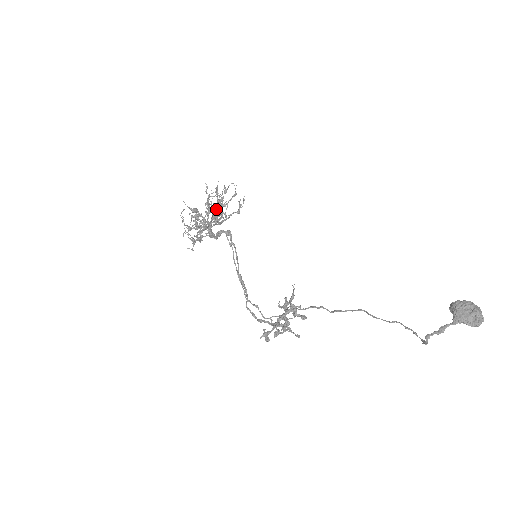
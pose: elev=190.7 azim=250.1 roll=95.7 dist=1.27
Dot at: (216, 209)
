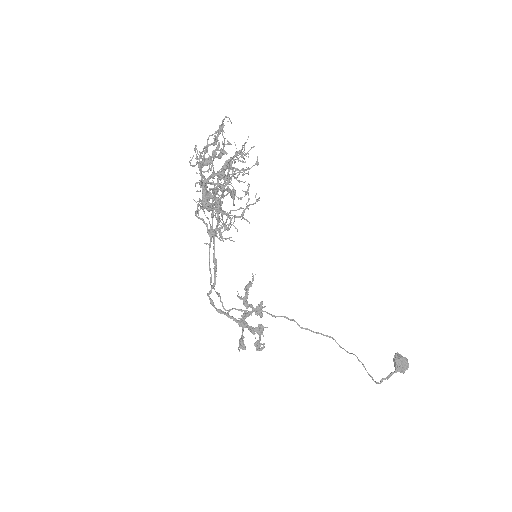
Dot at: (231, 179)
